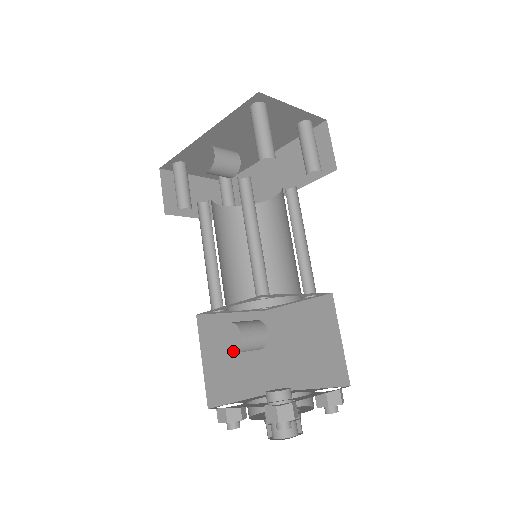
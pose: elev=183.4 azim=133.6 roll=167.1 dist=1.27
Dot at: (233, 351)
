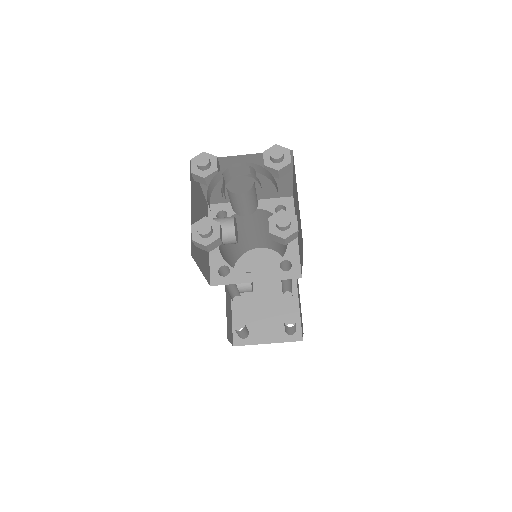
Dot at: occluded
